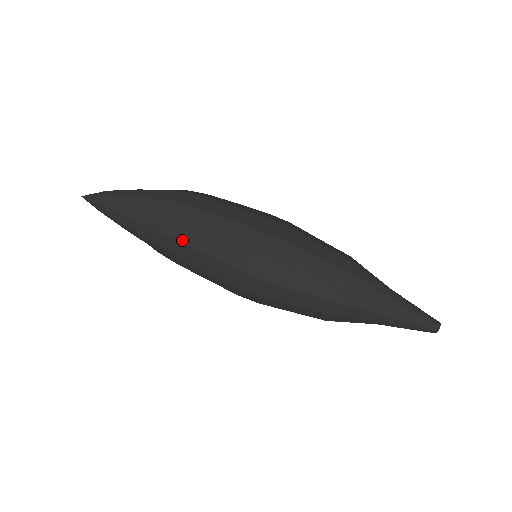
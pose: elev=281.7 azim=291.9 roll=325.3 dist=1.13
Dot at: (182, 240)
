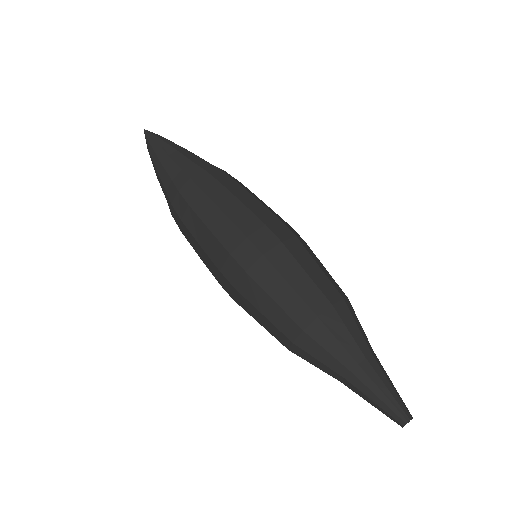
Dot at: (206, 191)
